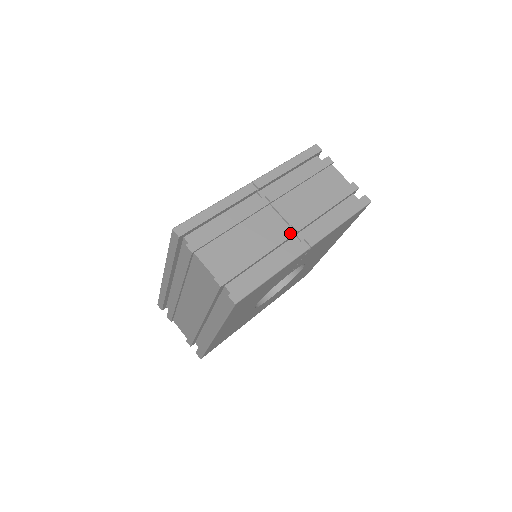
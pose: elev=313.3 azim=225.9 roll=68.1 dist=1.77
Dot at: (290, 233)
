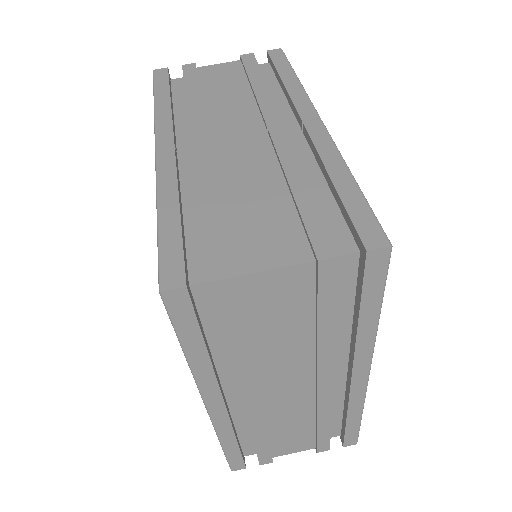
Dot at: (281, 133)
